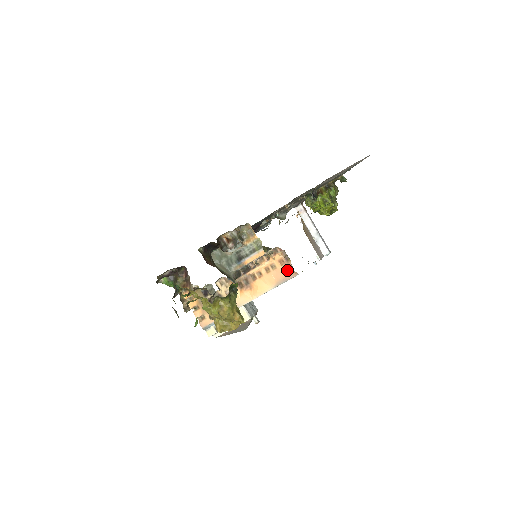
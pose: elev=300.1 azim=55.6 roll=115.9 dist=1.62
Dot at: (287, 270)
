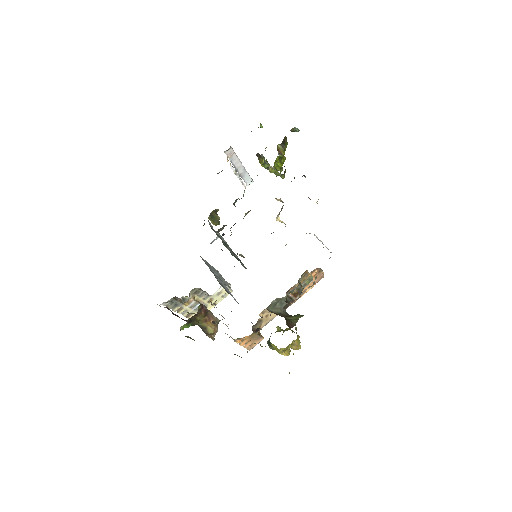
Dot at: (318, 278)
